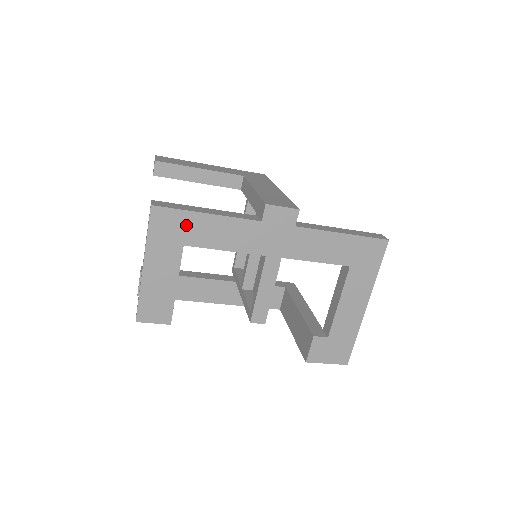
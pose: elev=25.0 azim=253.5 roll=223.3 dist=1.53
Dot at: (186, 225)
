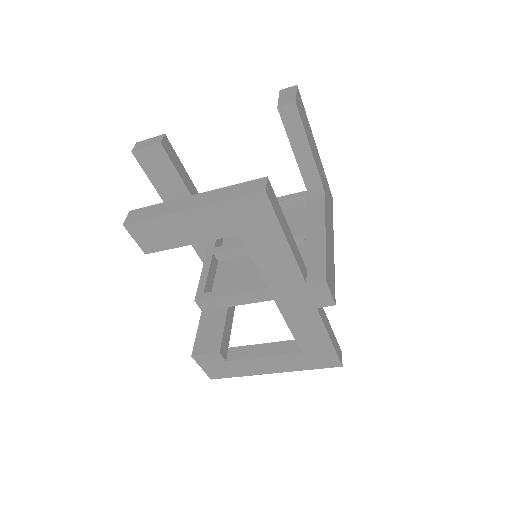
Dot at: (263, 228)
